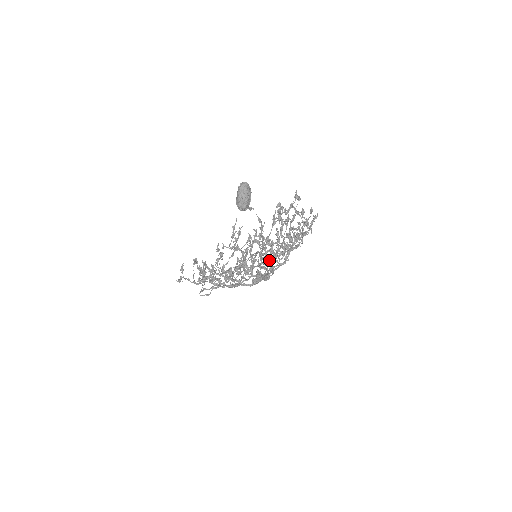
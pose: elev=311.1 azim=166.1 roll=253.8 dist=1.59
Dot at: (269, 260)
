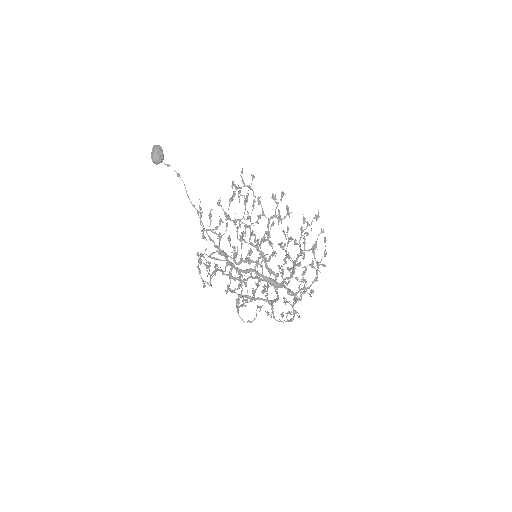
Dot at: (296, 277)
